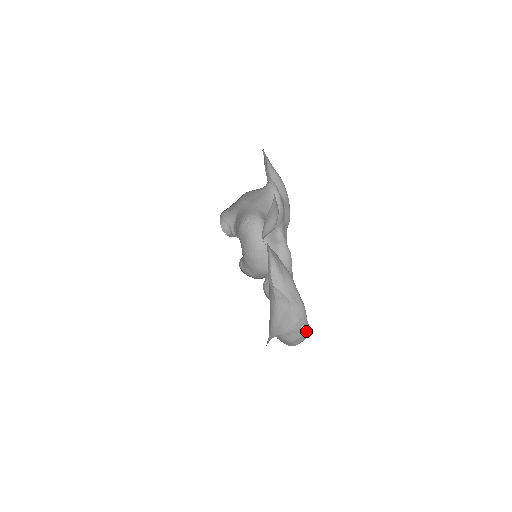
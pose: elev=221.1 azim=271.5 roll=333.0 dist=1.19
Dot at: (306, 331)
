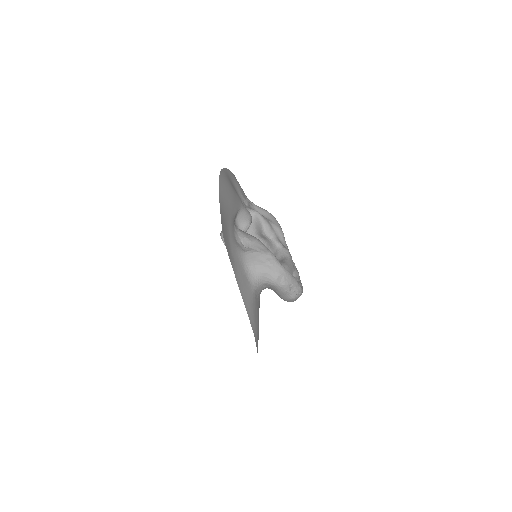
Dot at: (282, 270)
